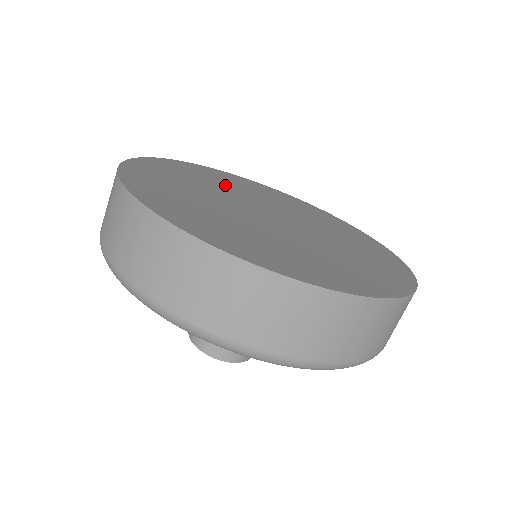
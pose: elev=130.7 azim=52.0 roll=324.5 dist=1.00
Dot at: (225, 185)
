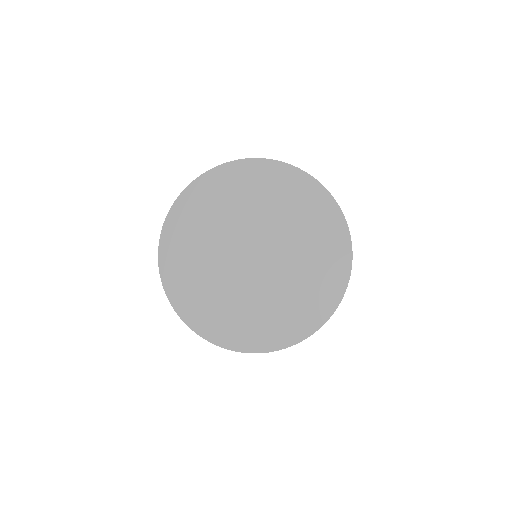
Dot at: (252, 203)
